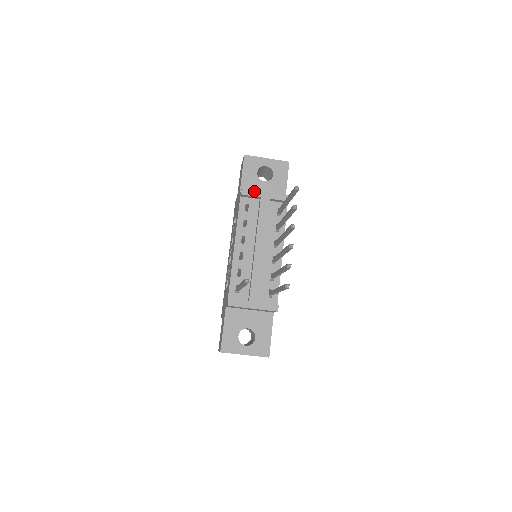
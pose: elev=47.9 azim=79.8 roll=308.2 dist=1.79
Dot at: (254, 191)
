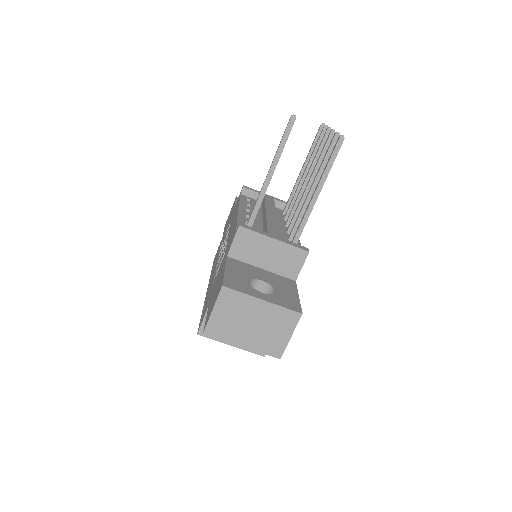
Dot at: (256, 191)
